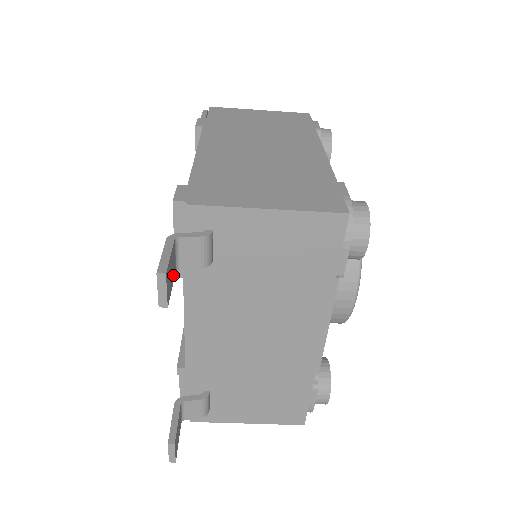
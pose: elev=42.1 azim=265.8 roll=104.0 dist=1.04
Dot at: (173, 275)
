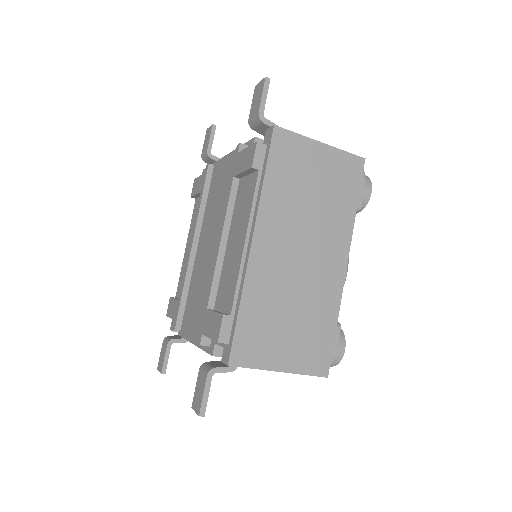
Dot at: occluded
